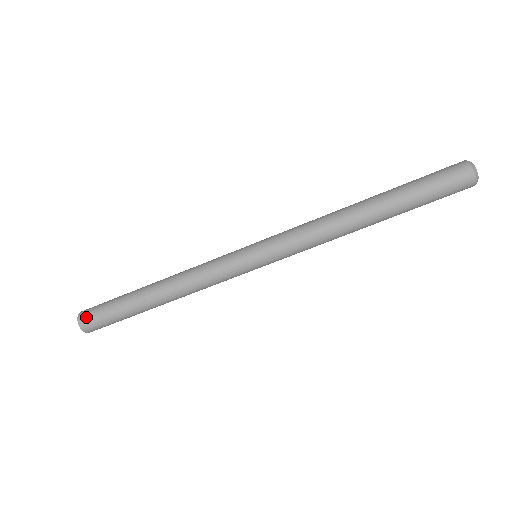
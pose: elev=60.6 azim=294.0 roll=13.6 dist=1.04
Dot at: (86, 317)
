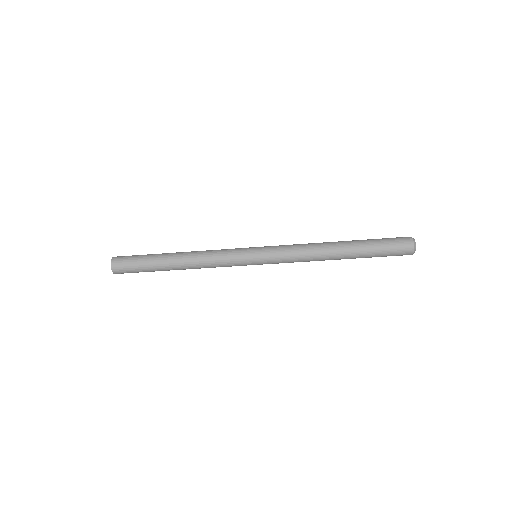
Dot at: (118, 261)
